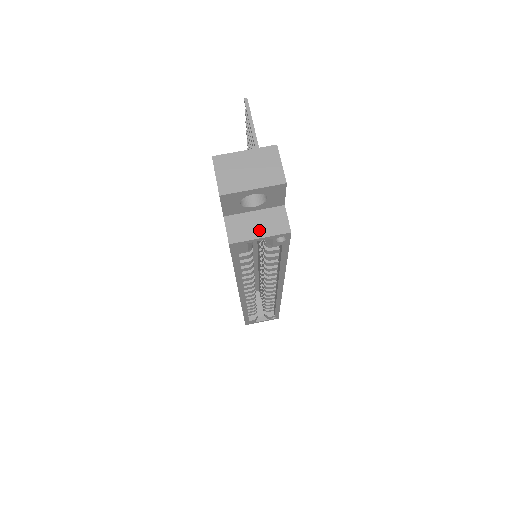
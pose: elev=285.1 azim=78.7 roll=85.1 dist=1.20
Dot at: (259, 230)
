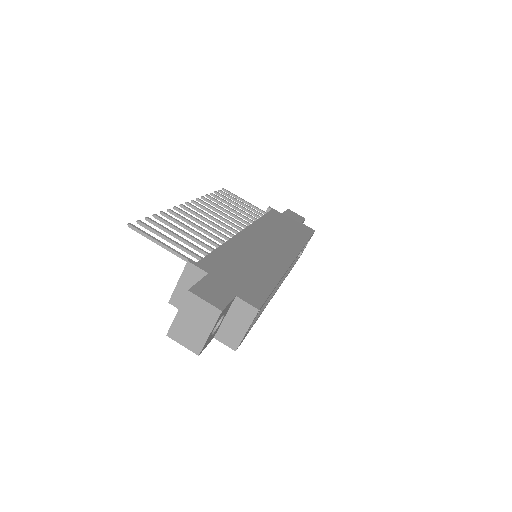
Dot at: (241, 327)
